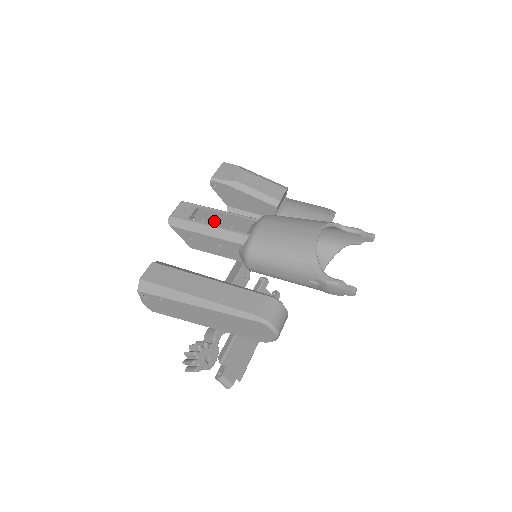
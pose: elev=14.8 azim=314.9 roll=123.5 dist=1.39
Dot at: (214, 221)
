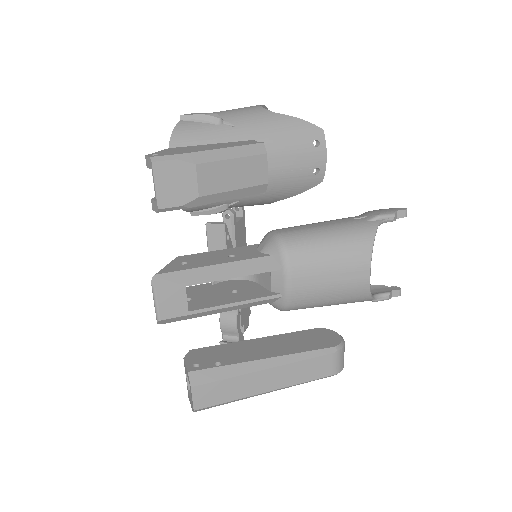
Dot at: occluded
